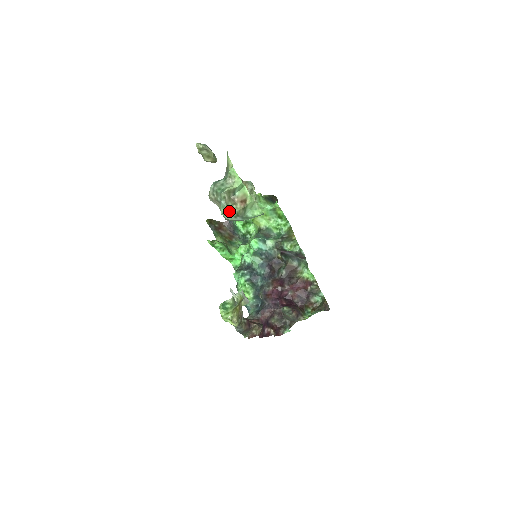
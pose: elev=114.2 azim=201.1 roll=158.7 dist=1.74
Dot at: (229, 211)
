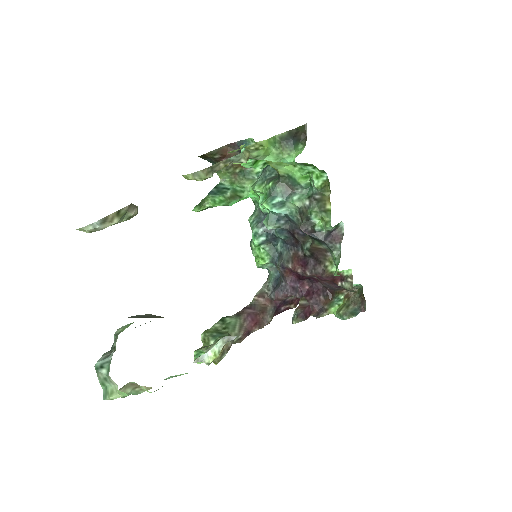
Dot at: occluded
